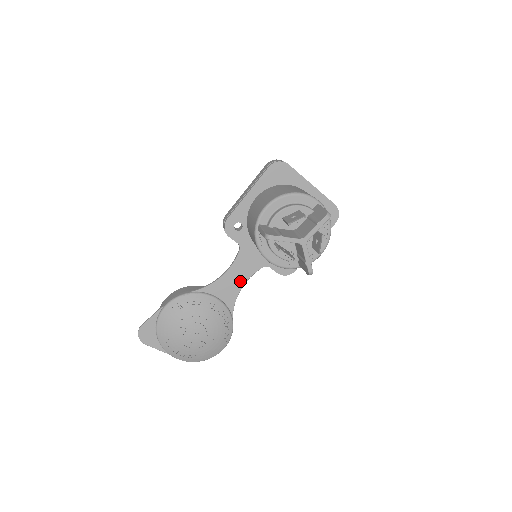
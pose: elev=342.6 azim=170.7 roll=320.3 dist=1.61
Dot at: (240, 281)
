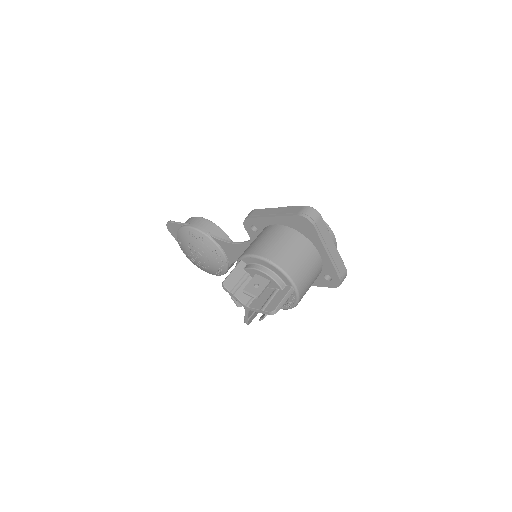
Dot at: occluded
